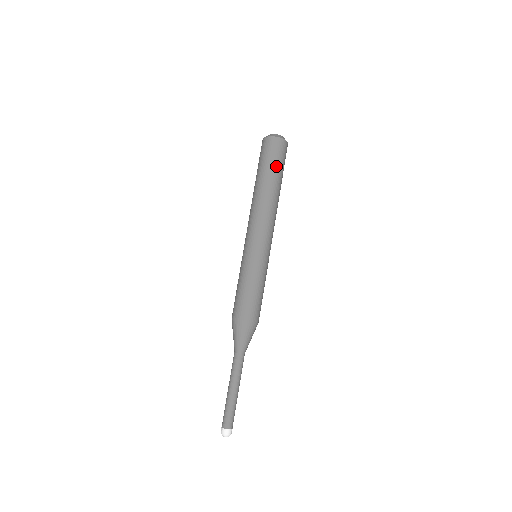
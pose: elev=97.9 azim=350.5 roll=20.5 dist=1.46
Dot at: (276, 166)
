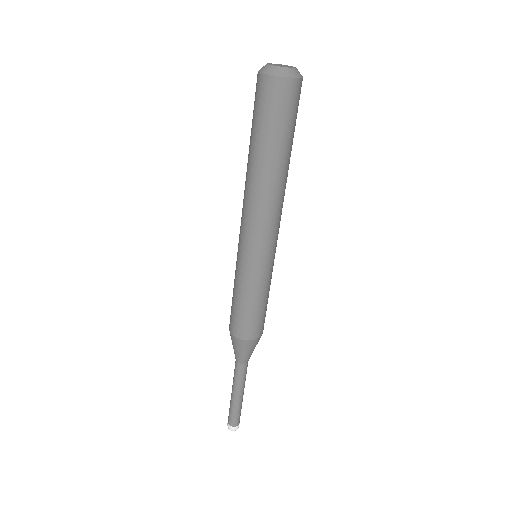
Dot at: (272, 130)
